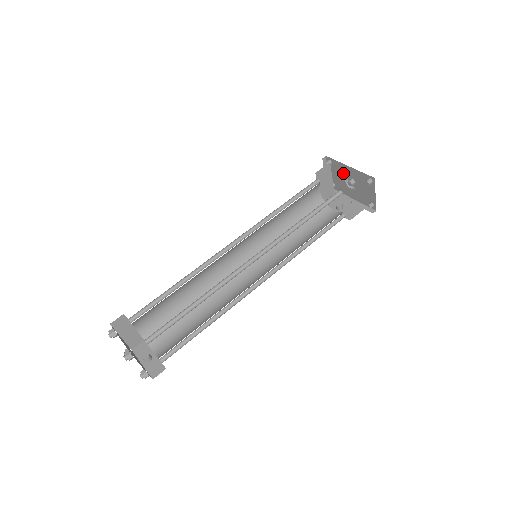
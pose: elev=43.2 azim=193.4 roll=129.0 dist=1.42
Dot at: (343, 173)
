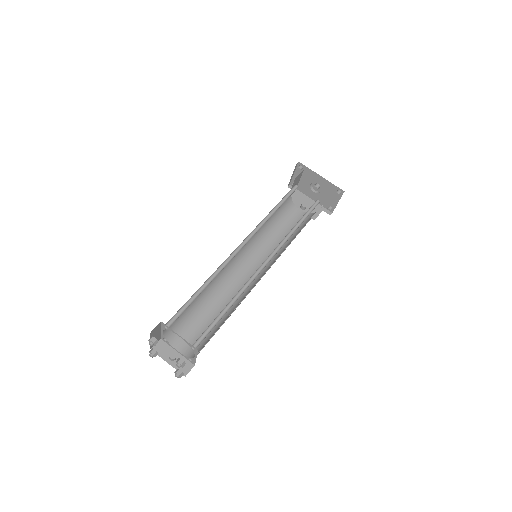
Dot at: (311, 179)
